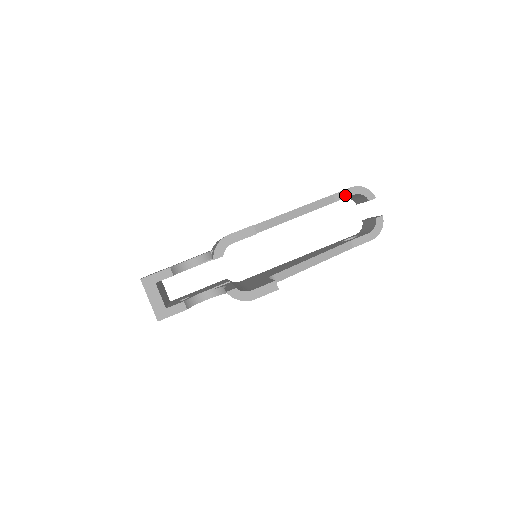
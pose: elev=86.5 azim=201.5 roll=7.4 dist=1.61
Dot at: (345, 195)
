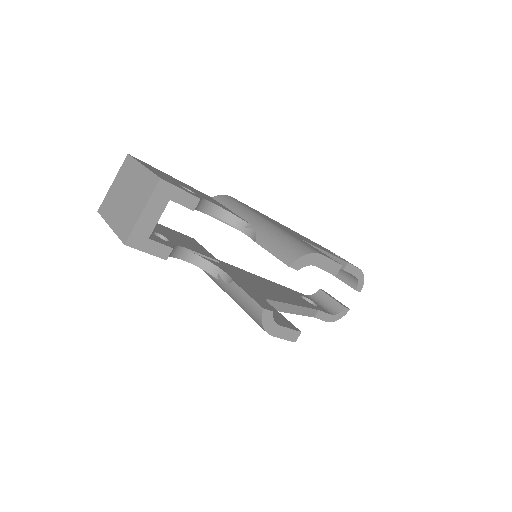
Dot at: (352, 271)
